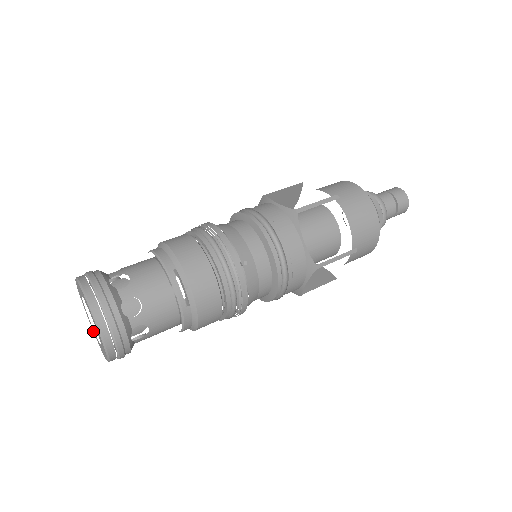
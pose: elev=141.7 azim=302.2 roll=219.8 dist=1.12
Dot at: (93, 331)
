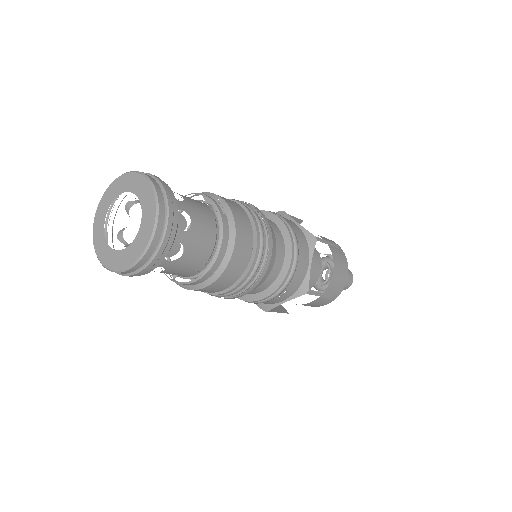
Dot at: (109, 265)
